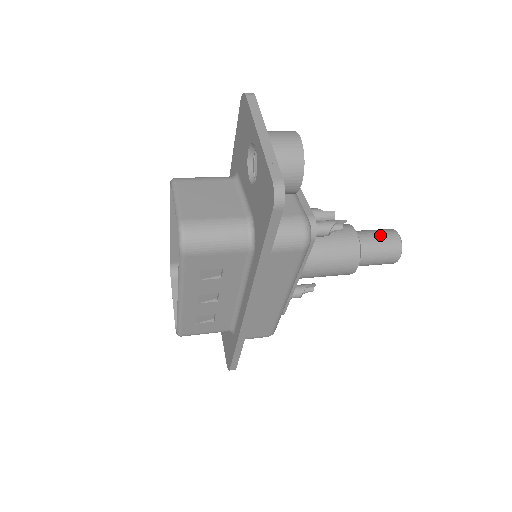
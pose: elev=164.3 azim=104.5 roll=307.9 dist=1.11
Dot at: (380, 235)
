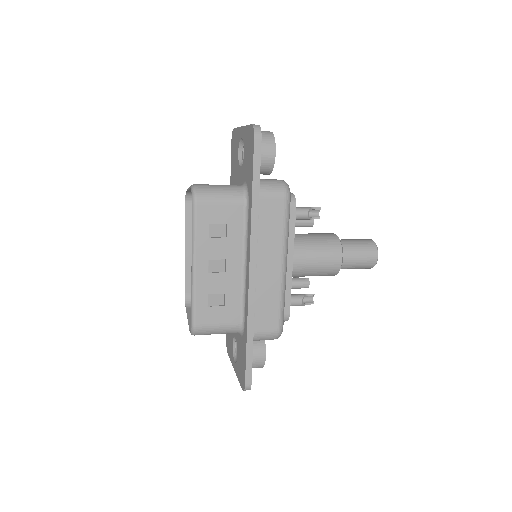
Dot at: (356, 239)
